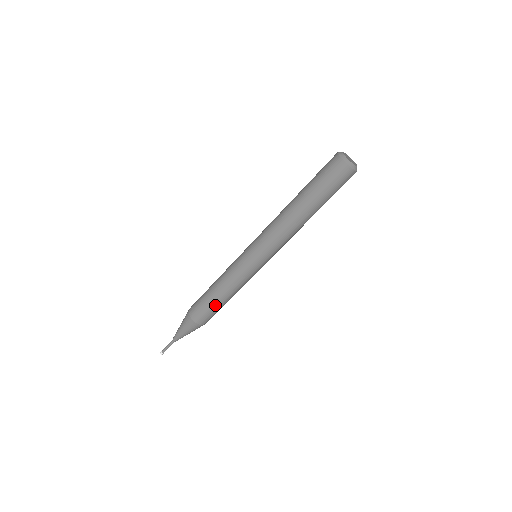
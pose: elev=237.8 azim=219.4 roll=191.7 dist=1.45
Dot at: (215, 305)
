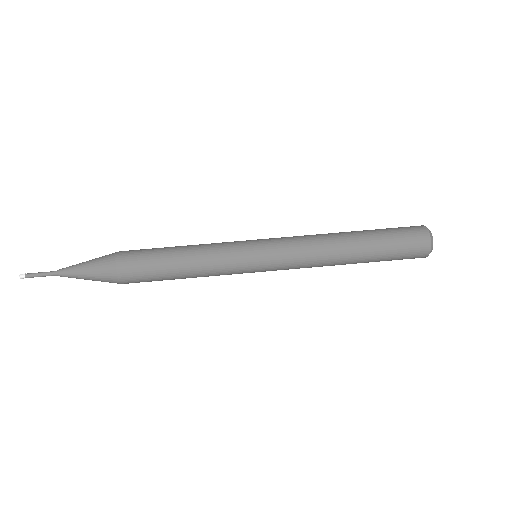
Dot at: (161, 261)
